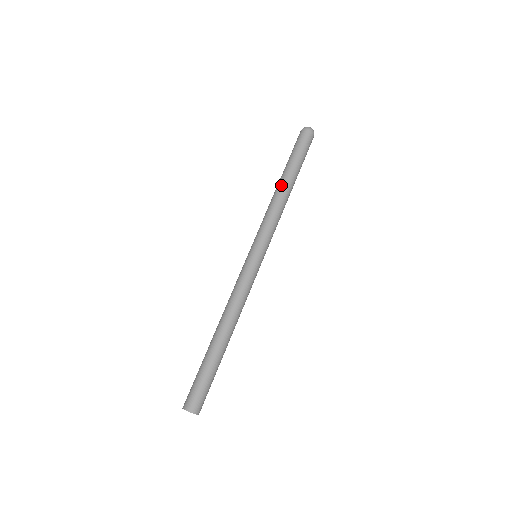
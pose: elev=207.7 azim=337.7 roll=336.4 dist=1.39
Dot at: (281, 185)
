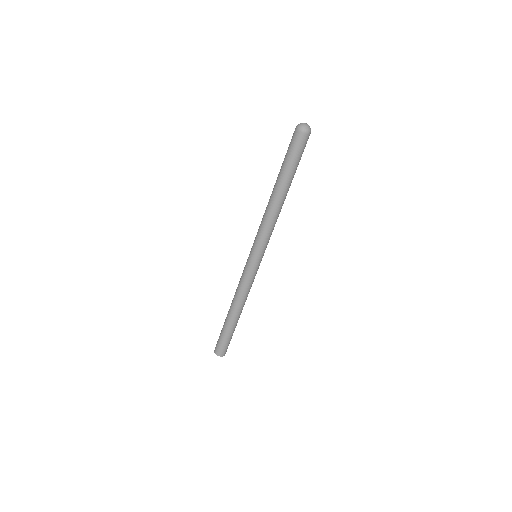
Dot at: (274, 196)
